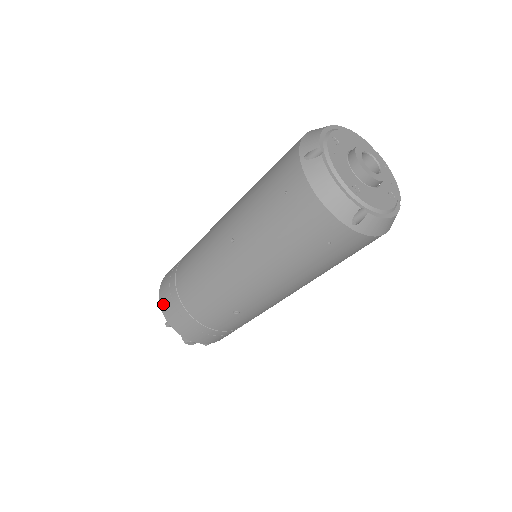
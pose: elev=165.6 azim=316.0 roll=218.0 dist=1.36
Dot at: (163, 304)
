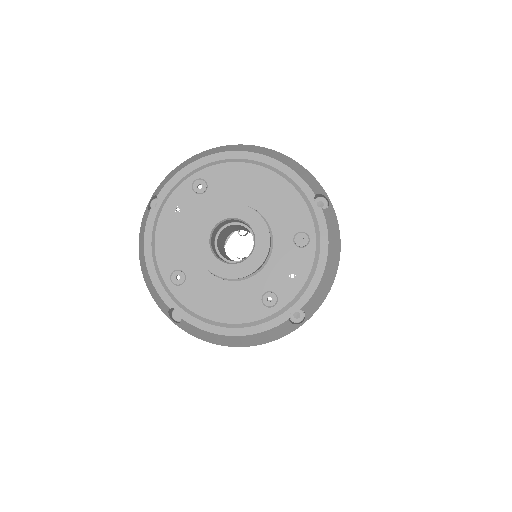
Dot at: occluded
